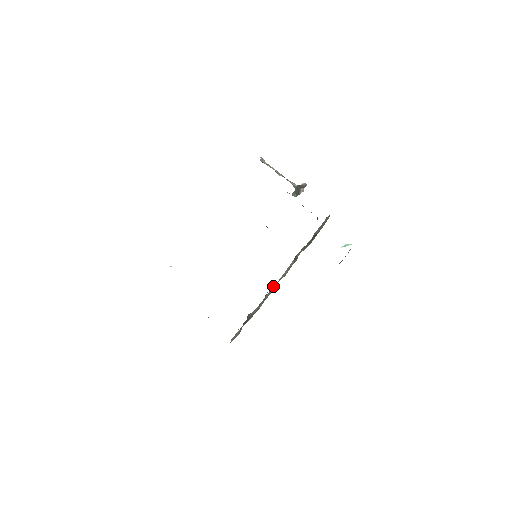
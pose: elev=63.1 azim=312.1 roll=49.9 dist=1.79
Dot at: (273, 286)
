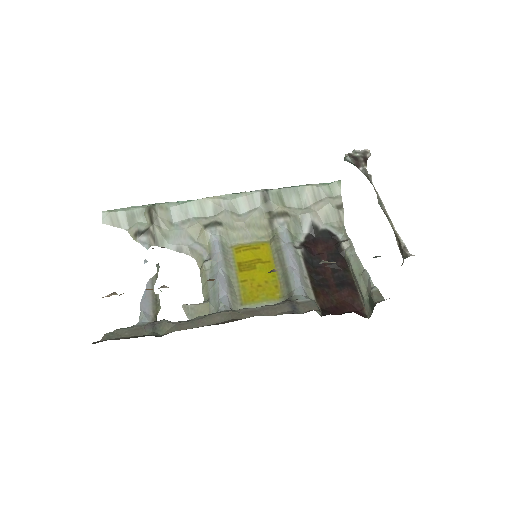
Dot at: (226, 241)
